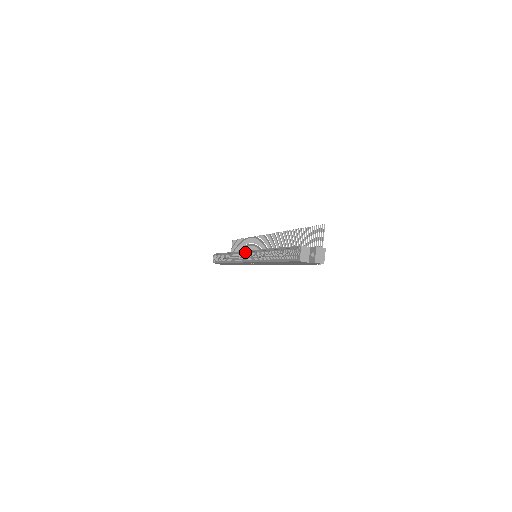
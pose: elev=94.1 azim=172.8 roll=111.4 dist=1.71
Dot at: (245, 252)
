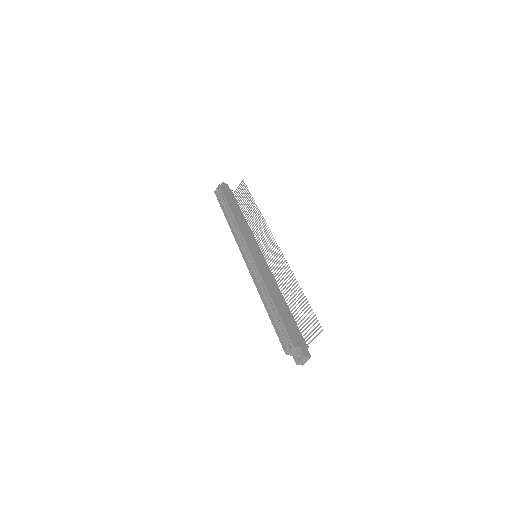
Dot at: (248, 248)
